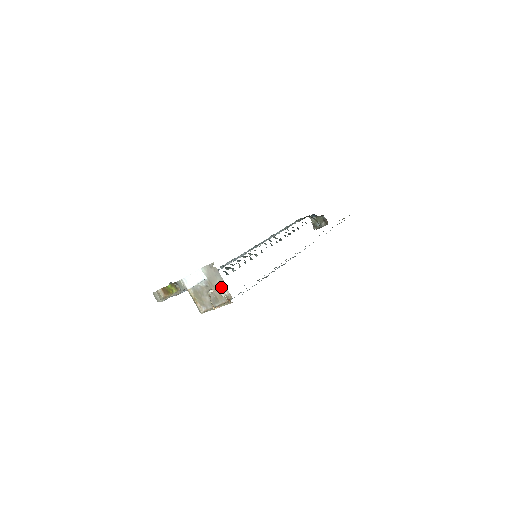
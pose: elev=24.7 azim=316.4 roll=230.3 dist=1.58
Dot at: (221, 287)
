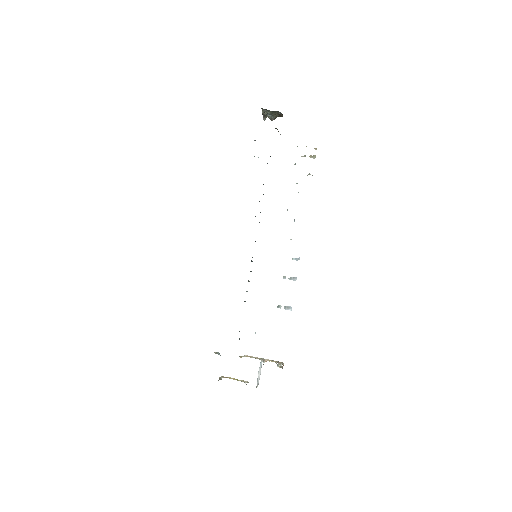
Dot at: (280, 367)
